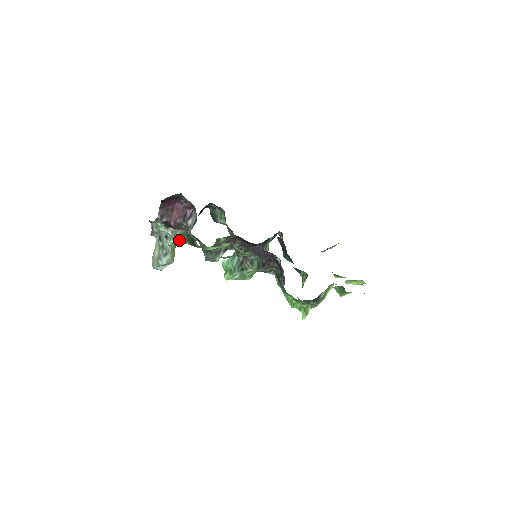
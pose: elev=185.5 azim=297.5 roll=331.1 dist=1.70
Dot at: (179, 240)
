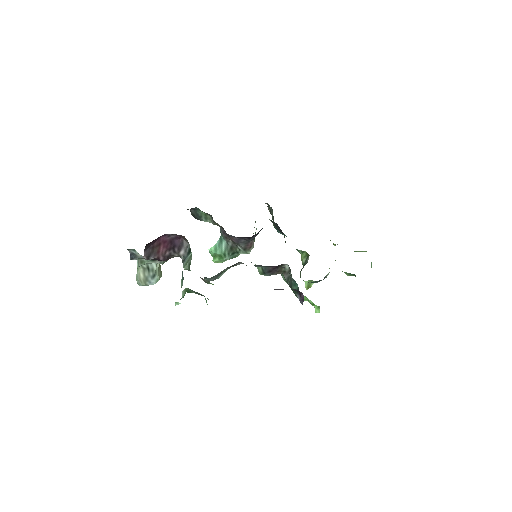
Dot at: (184, 294)
